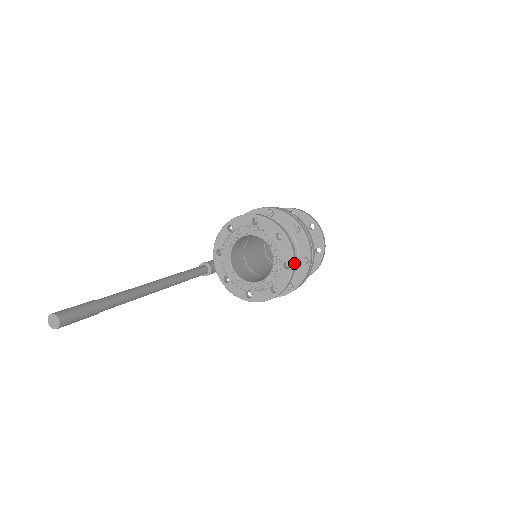
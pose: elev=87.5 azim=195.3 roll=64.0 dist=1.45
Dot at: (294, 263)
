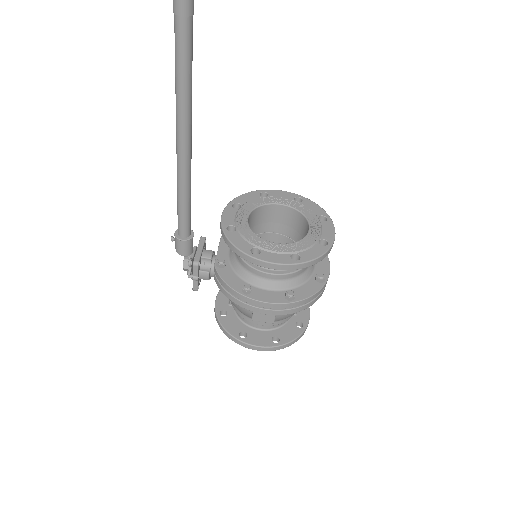
Dot at: (332, 245)
